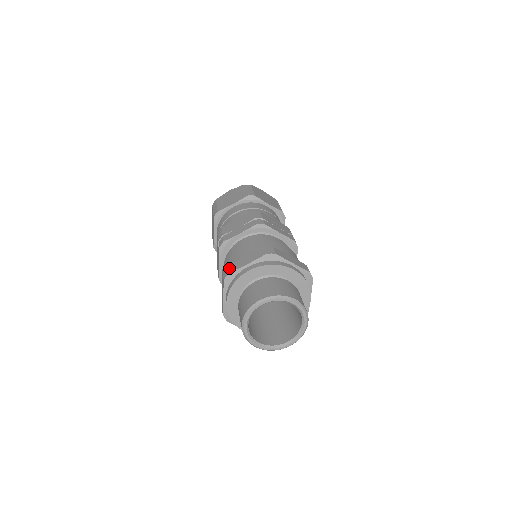
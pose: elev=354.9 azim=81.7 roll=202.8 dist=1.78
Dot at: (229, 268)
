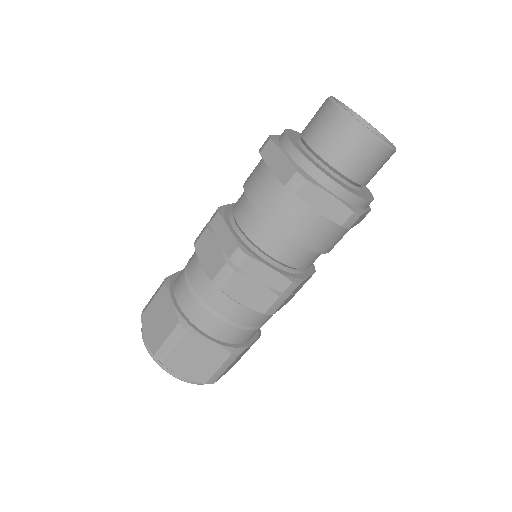
Dot at: (264, 143)
